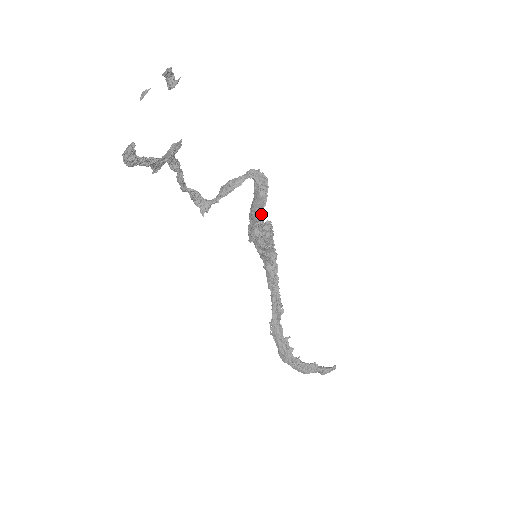
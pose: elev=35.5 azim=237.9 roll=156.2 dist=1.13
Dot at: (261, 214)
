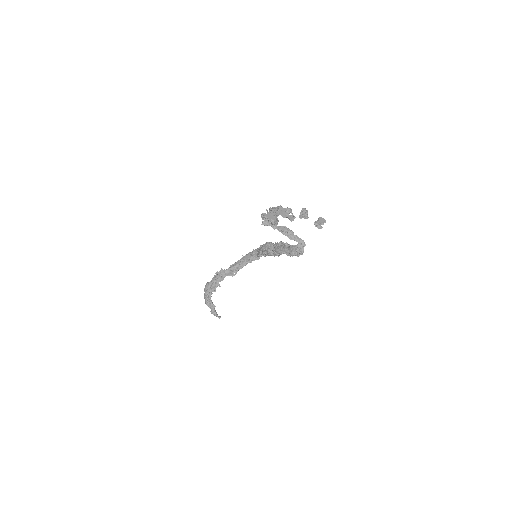
Dot at: (281, 254)
